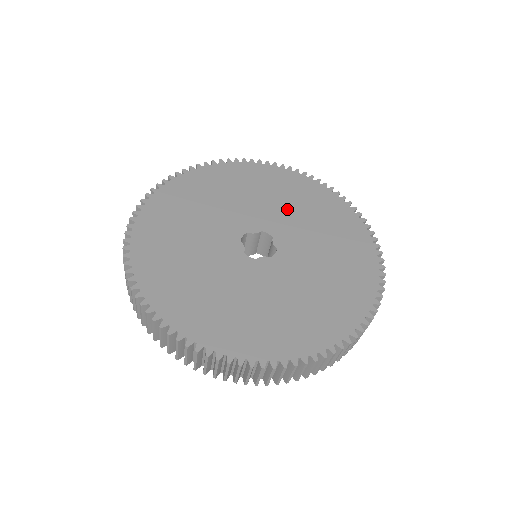
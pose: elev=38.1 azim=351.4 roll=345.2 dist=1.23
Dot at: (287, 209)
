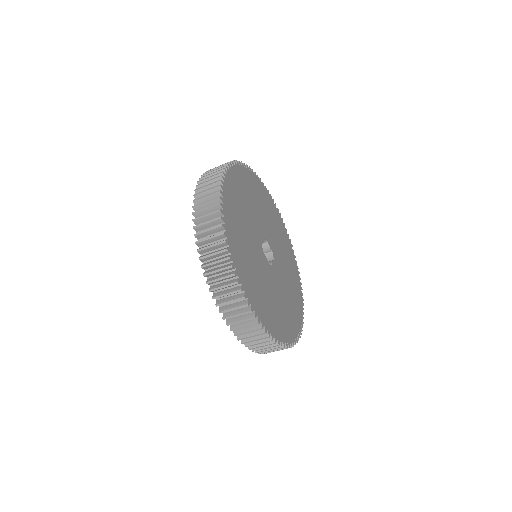
Dot at: (285, 263)
